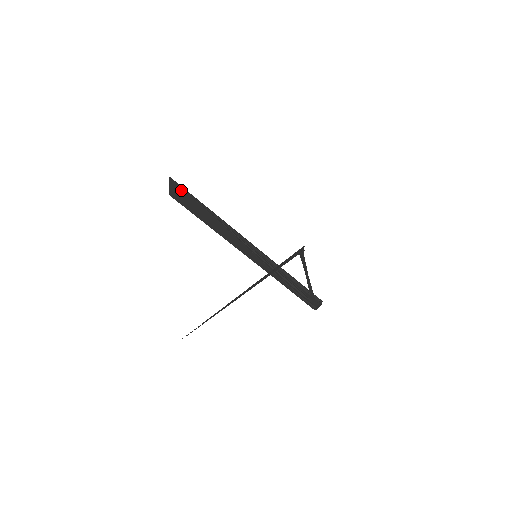
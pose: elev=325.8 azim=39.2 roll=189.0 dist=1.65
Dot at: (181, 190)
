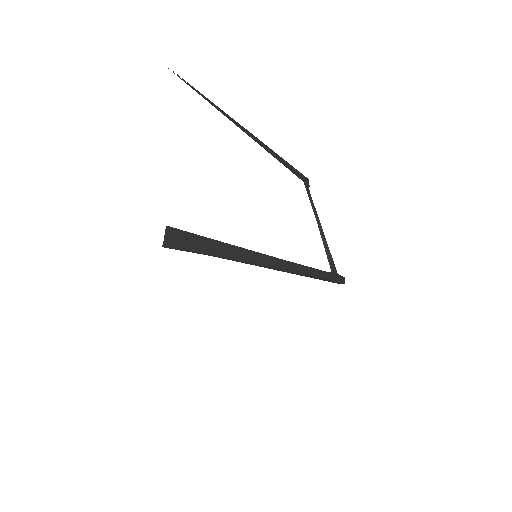
Dot at: (176, 232)
